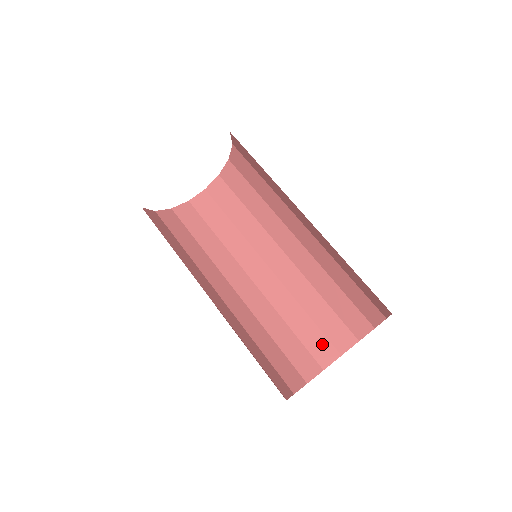
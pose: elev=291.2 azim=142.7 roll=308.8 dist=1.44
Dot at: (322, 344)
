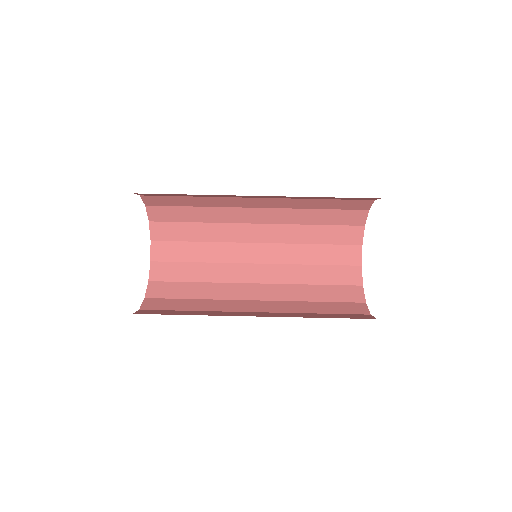
Dot at: (349, 215)
